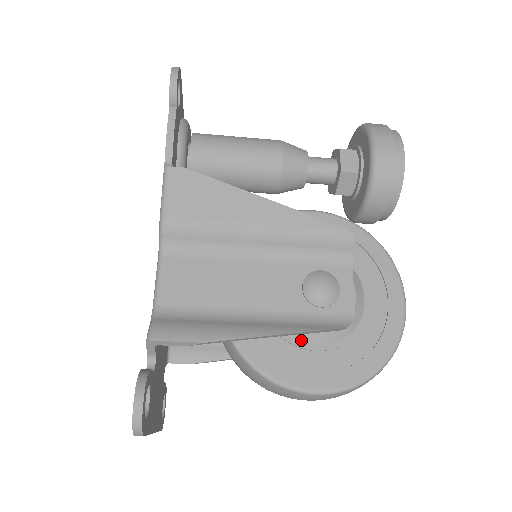
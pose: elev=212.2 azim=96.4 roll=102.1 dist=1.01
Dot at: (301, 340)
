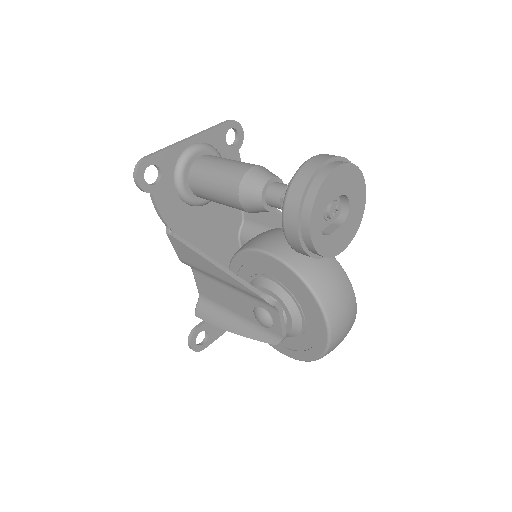
Dot at: occluded
